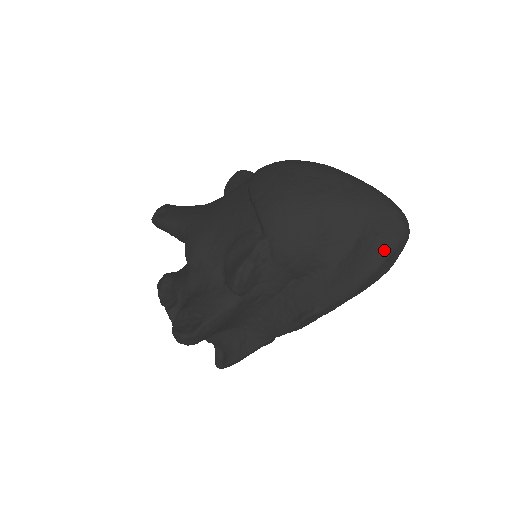
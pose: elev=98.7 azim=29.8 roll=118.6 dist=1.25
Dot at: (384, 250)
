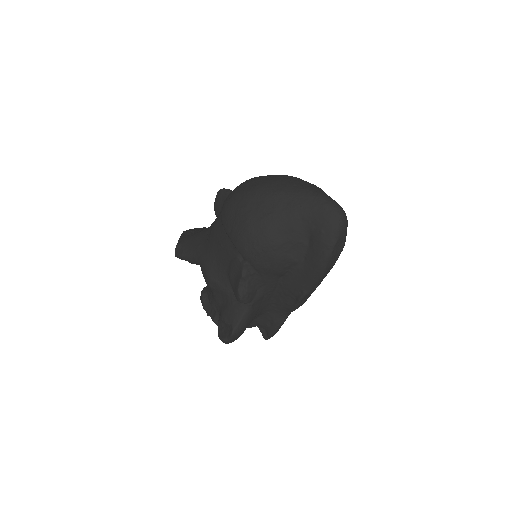
Dot at: (329, 241)
